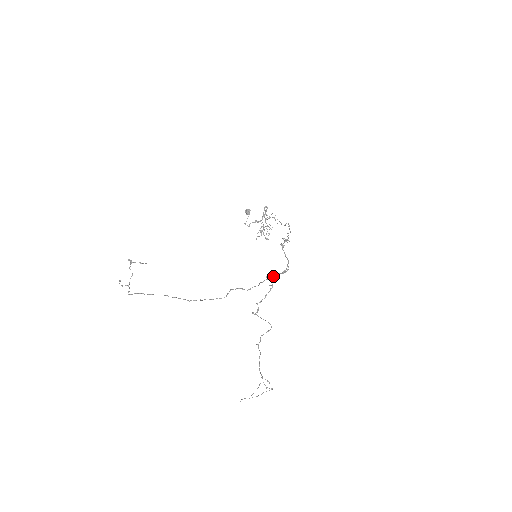
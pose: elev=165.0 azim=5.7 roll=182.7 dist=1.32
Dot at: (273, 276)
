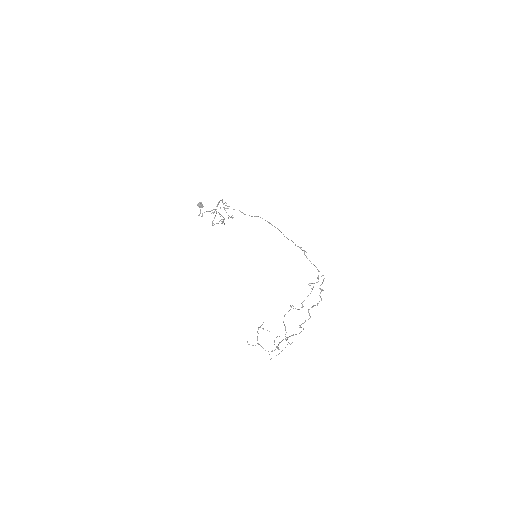
Dot at: occluded
